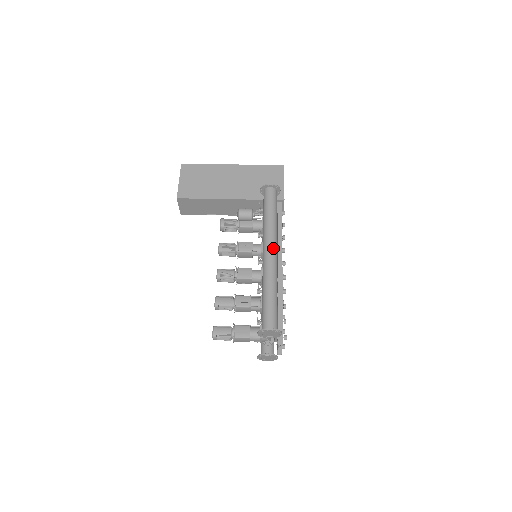
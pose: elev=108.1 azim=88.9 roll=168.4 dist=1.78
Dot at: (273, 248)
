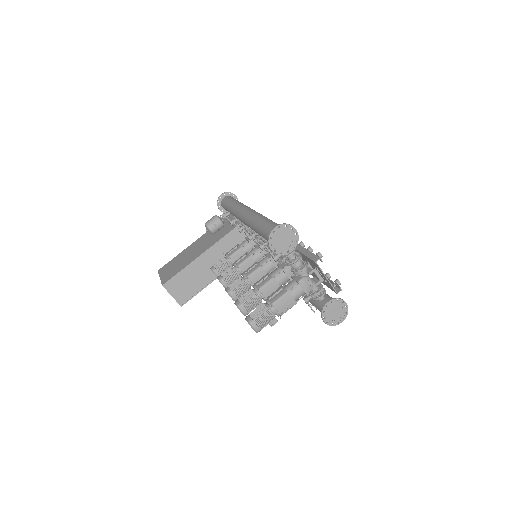
Dot at: (247, 209)
